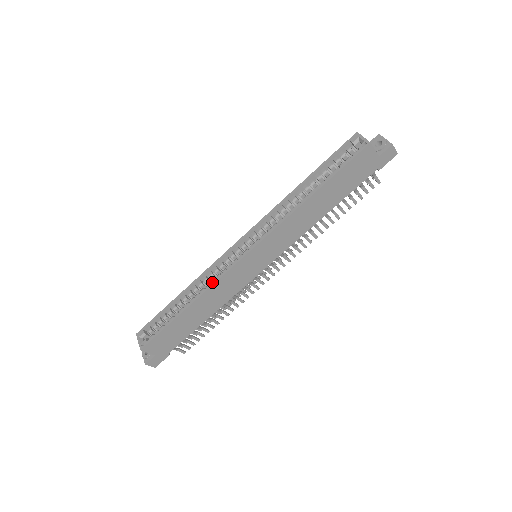
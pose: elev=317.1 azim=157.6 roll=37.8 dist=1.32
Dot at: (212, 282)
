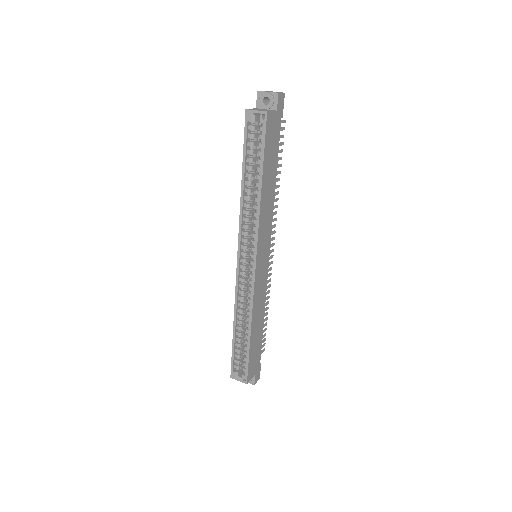
Dot at: (250, 304)
